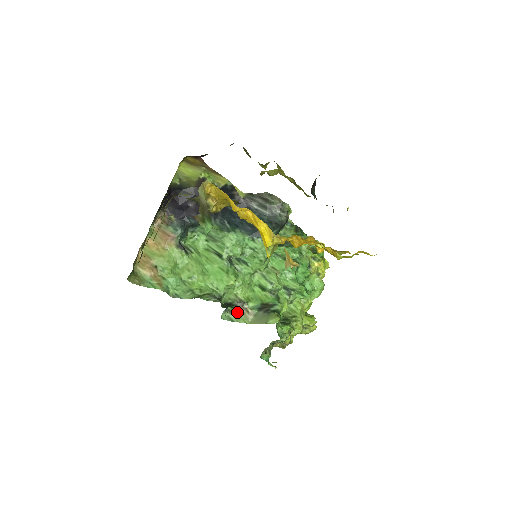
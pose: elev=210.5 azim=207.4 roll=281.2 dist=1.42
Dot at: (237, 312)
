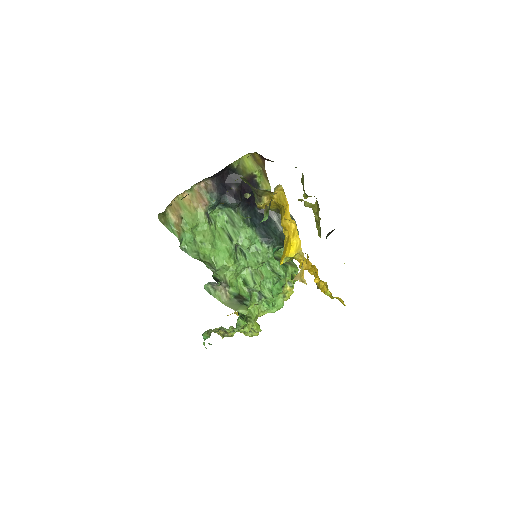
Dot at: (218, 289)
